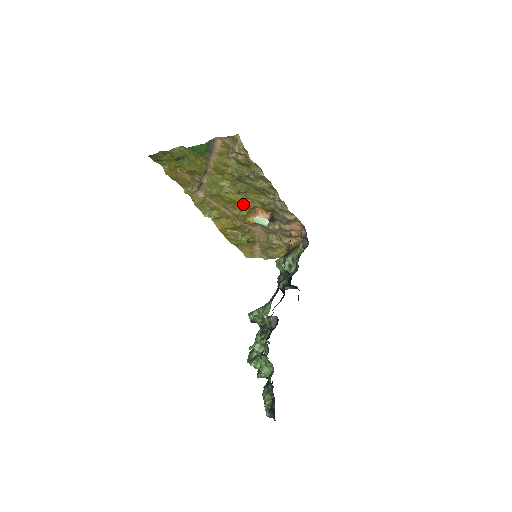
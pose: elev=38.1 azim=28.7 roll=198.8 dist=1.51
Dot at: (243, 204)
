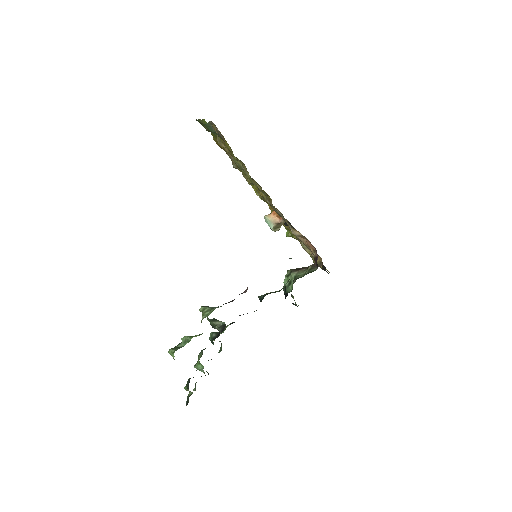
Dot at: (263, 198)
